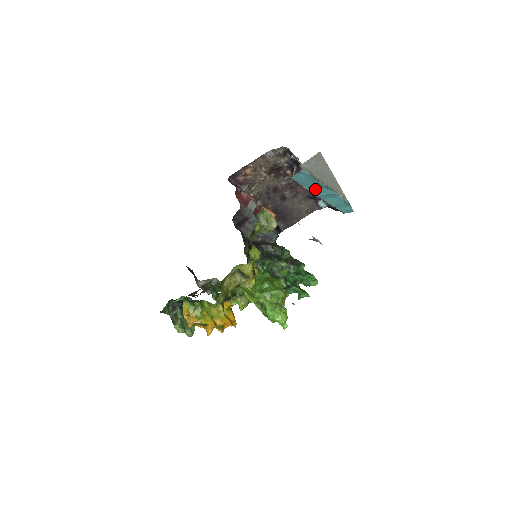
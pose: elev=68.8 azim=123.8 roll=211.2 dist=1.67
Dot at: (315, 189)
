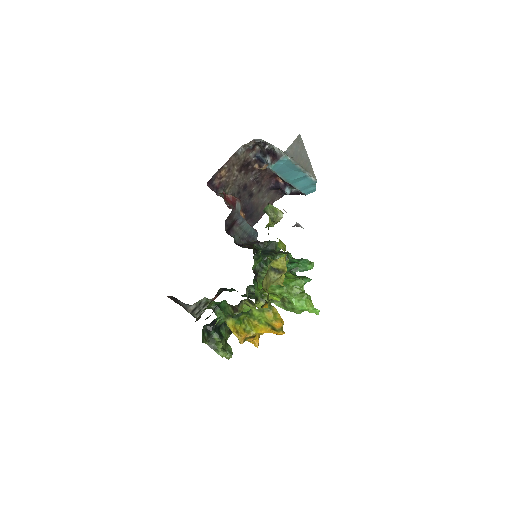
Dot at: (288, 175)
